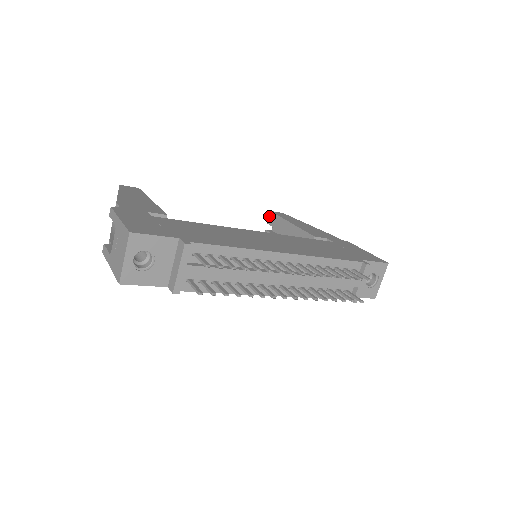
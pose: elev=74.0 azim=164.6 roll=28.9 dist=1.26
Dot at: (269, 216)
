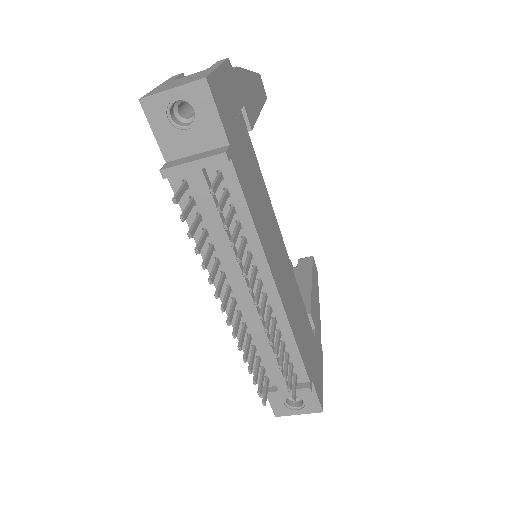
Dot at: occluded
